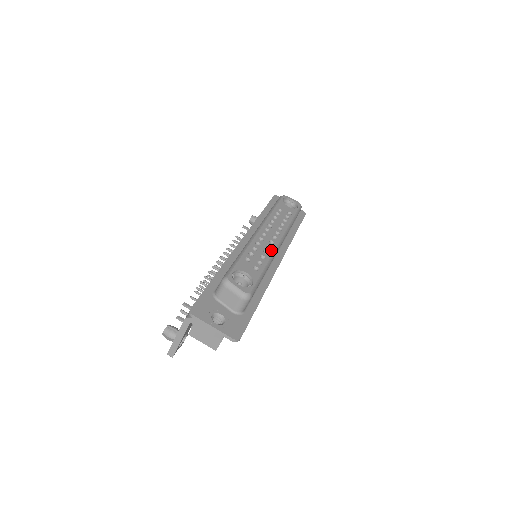
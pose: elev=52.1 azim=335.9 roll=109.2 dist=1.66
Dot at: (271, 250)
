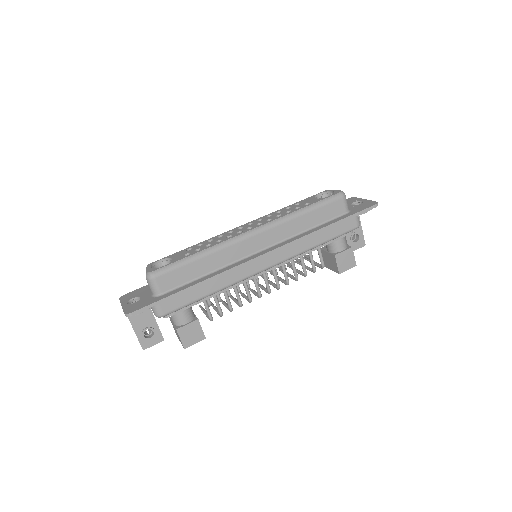
Dot at: (227, 238)
